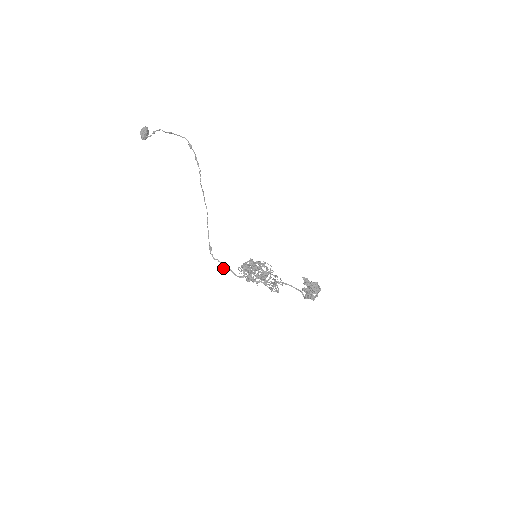
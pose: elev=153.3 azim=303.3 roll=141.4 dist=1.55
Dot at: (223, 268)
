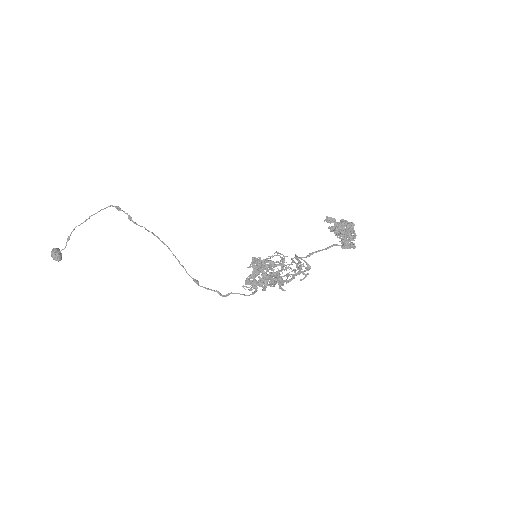
Dot at: (225, 296)
